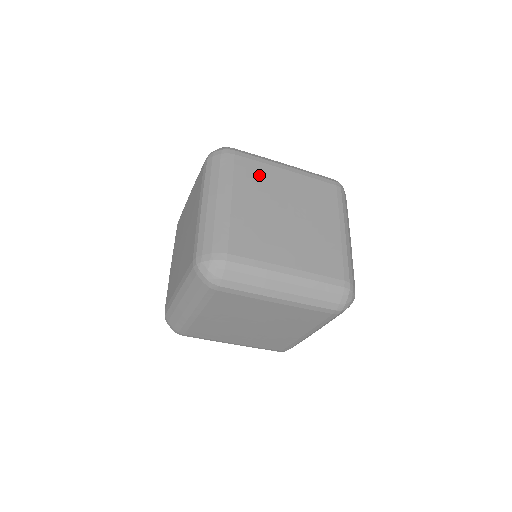
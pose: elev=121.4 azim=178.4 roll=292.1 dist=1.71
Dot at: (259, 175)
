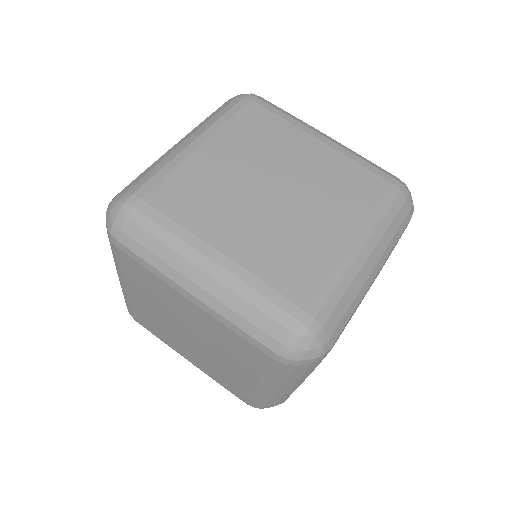
Dot at: (268, 131)
